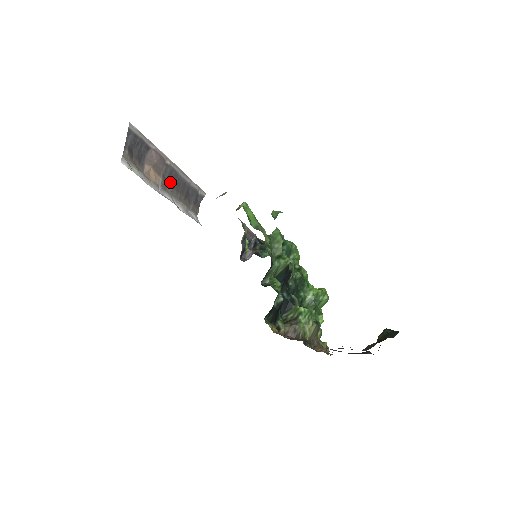
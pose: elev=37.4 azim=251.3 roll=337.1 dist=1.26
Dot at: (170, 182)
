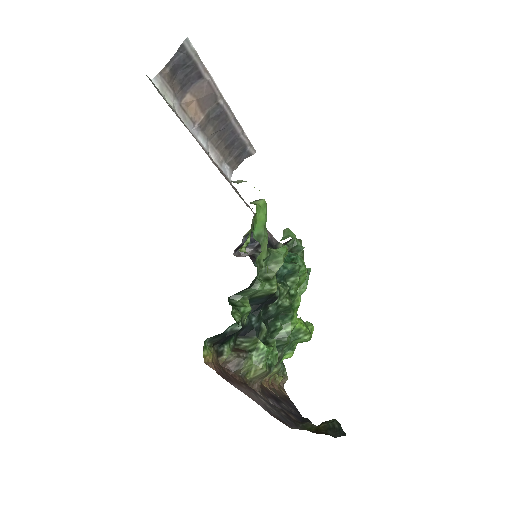
Dot at: (214, 124)
